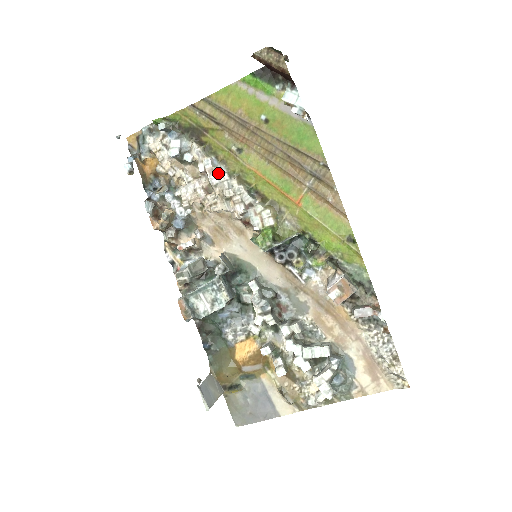
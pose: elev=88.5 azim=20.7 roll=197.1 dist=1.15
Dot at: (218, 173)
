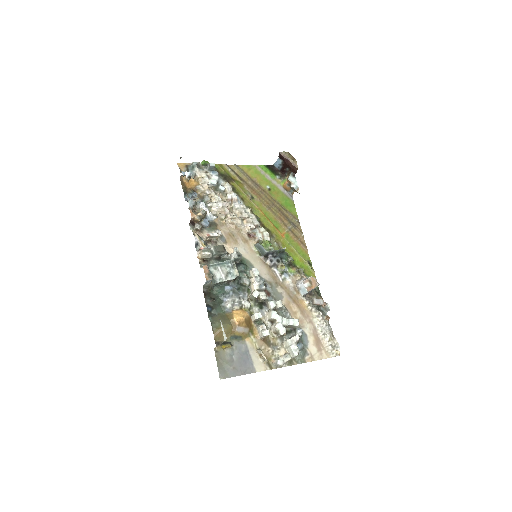
Dot at: (239, 203)
